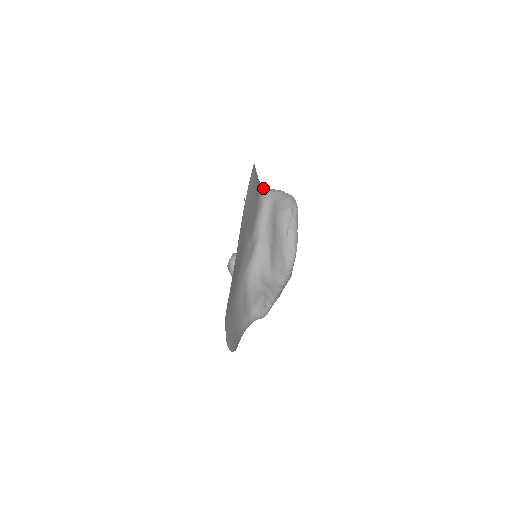
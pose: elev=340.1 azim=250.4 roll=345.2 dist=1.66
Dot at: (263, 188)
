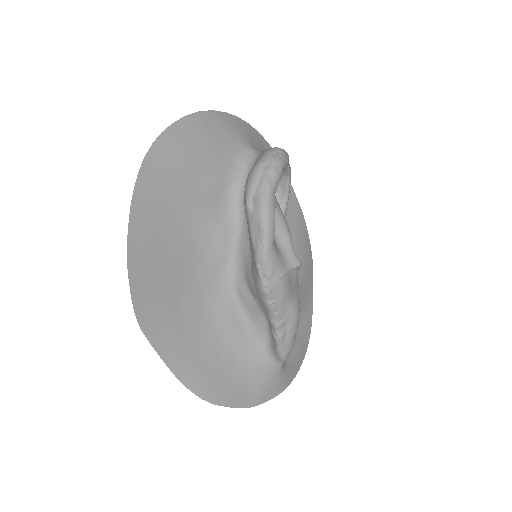
Dot at: (253, 151)
